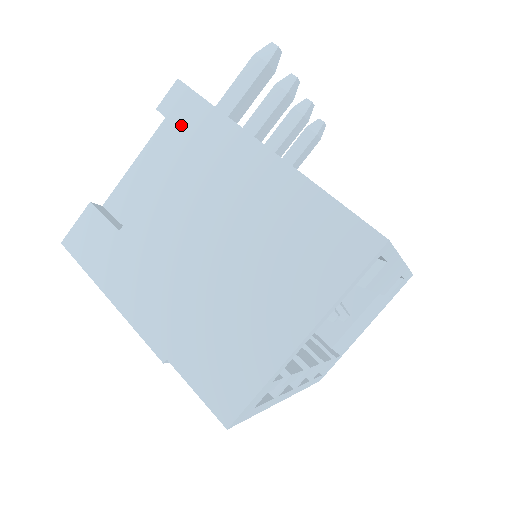
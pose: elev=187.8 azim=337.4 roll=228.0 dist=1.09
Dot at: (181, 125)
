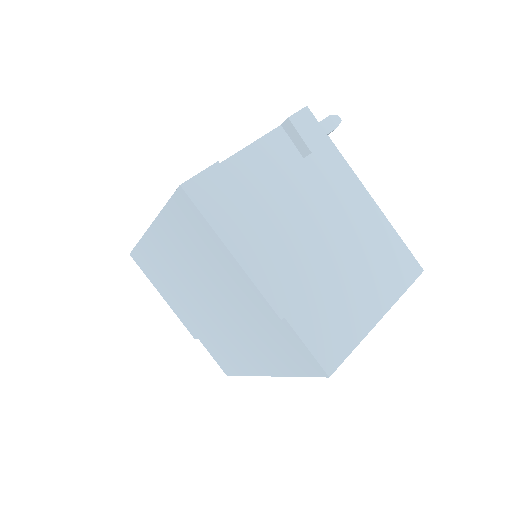
Dot at: (308, 141)
